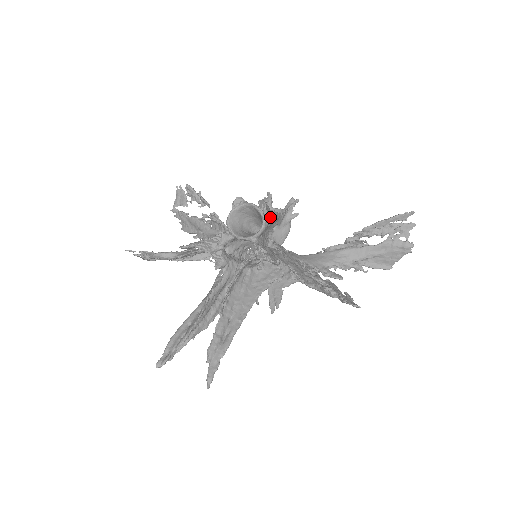
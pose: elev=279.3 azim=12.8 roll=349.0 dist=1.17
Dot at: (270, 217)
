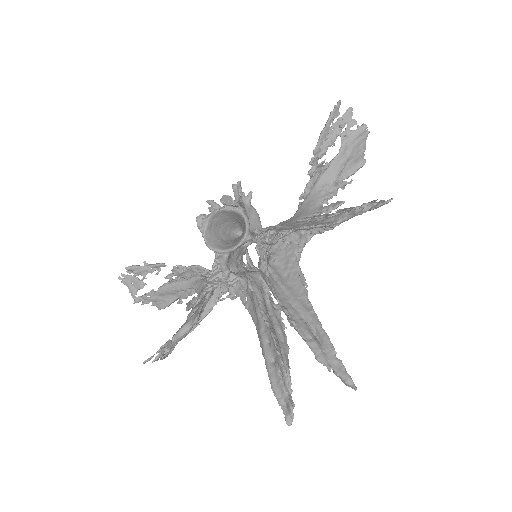
Dot at: occluded
